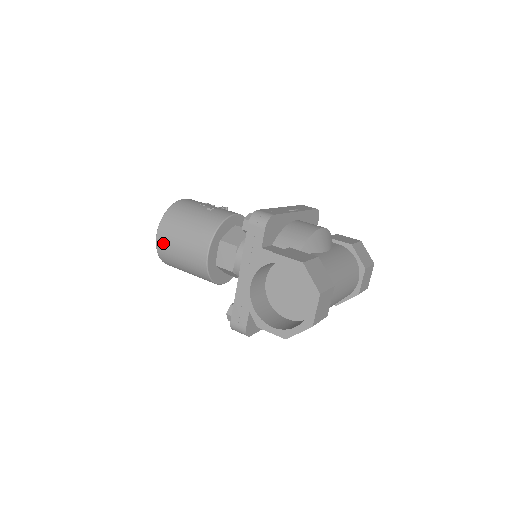
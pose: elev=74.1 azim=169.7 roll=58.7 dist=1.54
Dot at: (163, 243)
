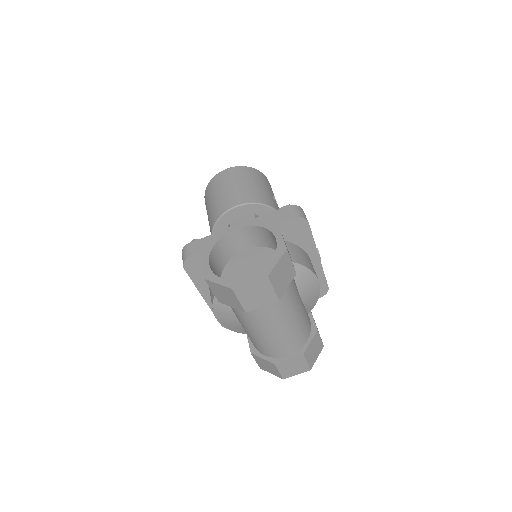
Dot at: (224, 175)
